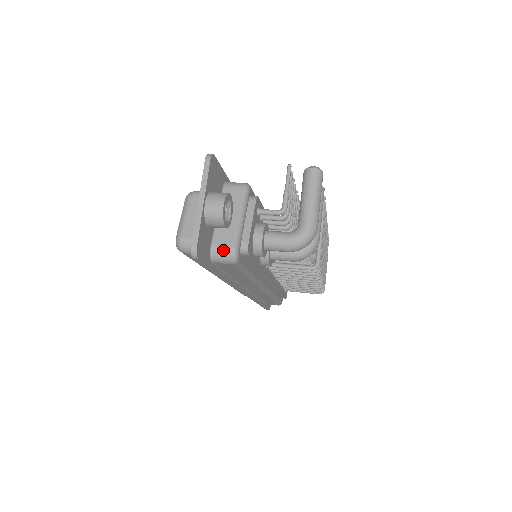
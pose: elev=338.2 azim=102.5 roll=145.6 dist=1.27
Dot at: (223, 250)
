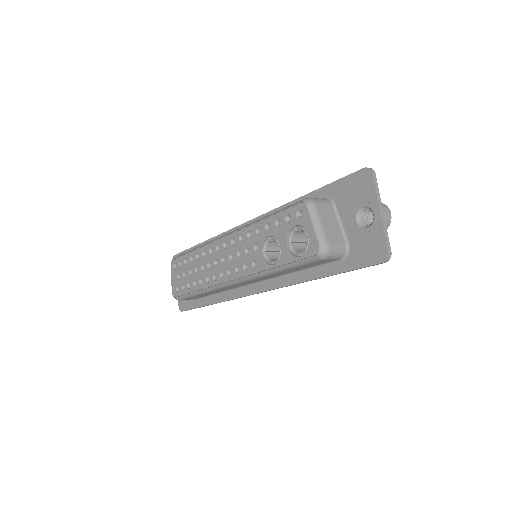
Dot at: occluded
